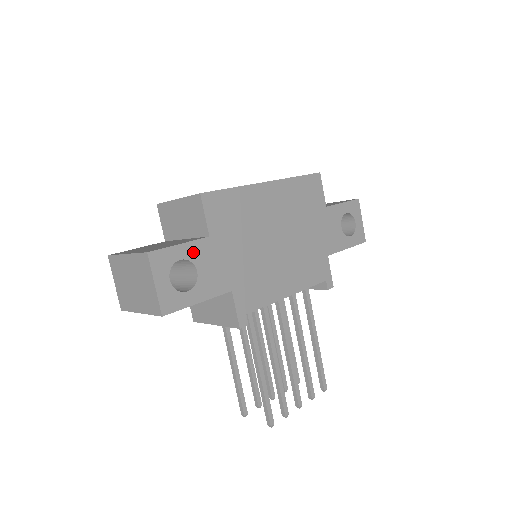
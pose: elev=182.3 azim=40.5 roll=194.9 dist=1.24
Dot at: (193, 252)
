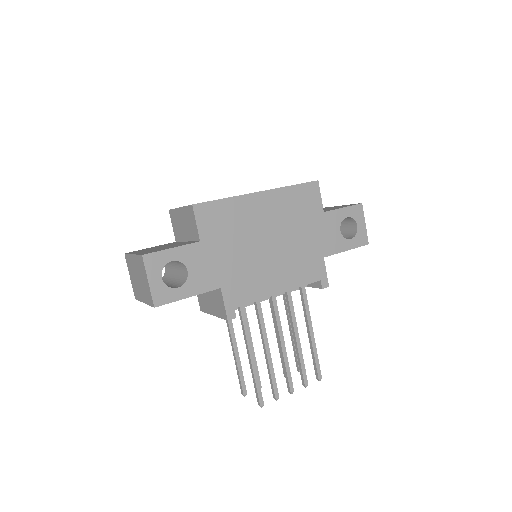
Dot at: (184, 255)
